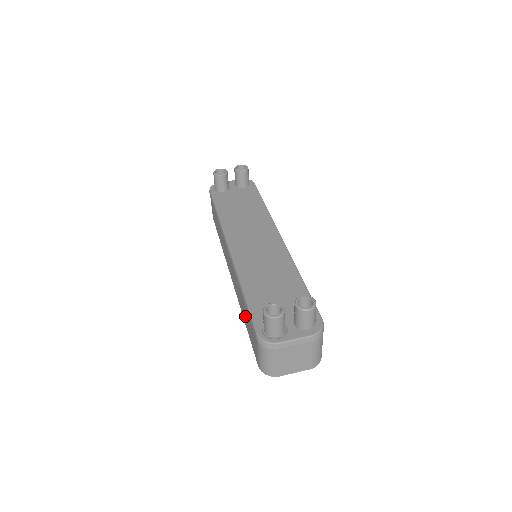
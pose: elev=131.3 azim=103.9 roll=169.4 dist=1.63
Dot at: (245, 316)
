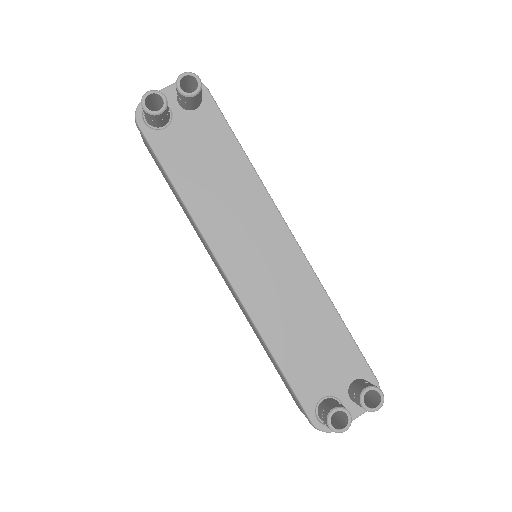
Dot at: occluded
